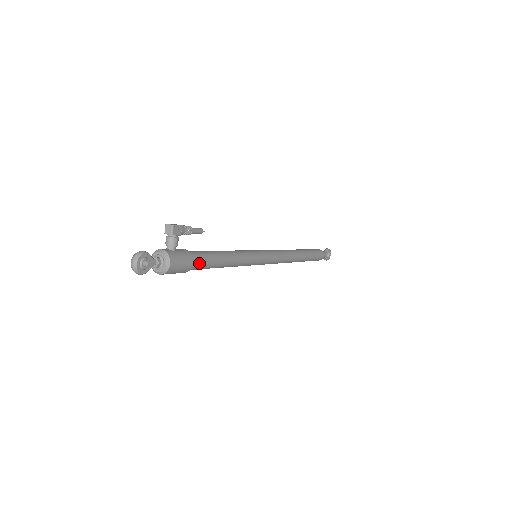
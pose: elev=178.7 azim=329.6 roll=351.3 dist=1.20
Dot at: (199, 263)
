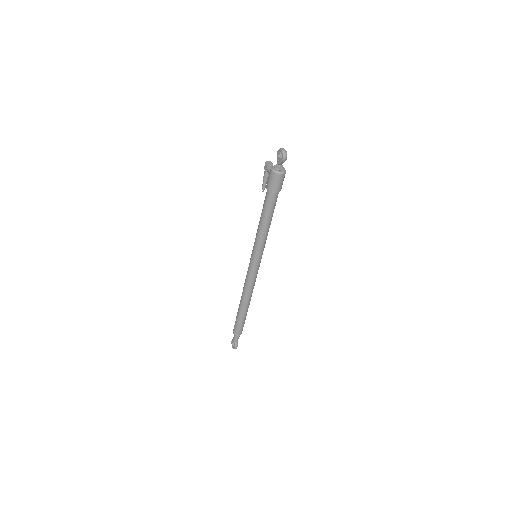
Dot at: (277, 196)
